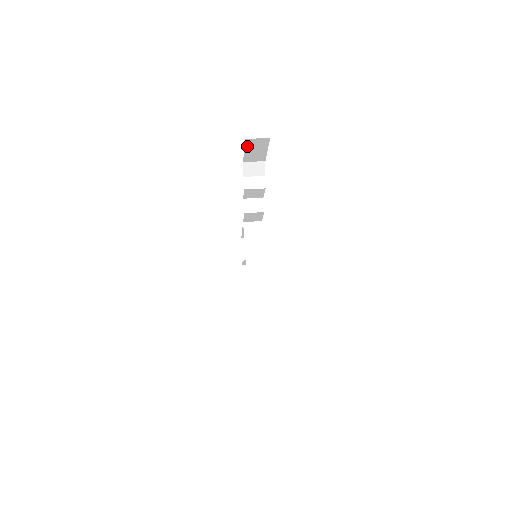
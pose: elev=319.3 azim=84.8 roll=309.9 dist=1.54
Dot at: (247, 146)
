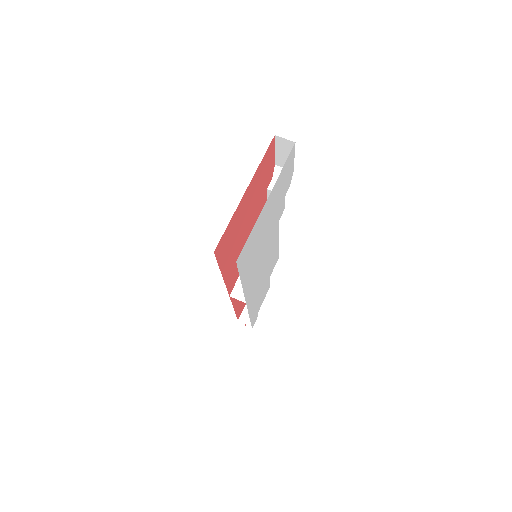
Dot at: (277, 145)
